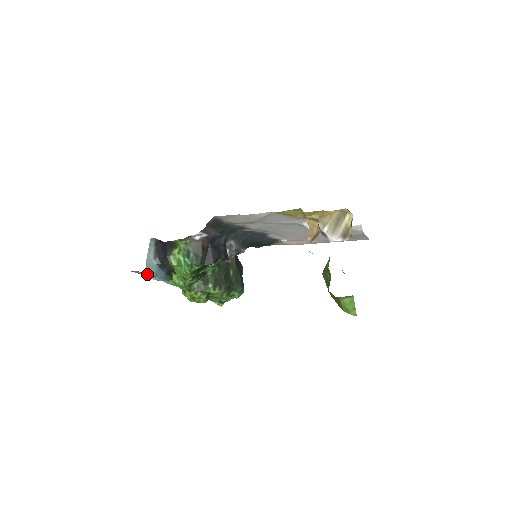
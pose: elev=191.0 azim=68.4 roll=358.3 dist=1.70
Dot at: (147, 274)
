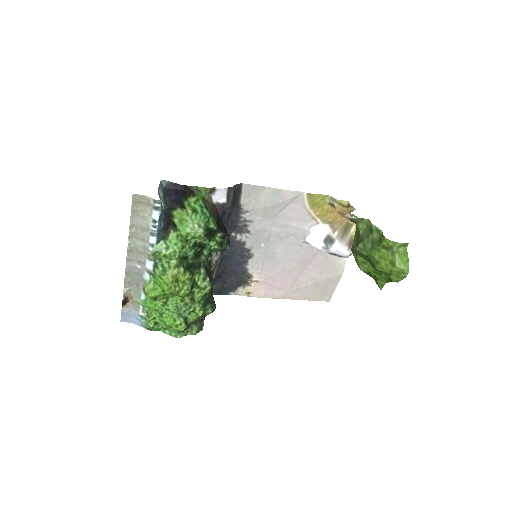
Dot at: (160, 200)
